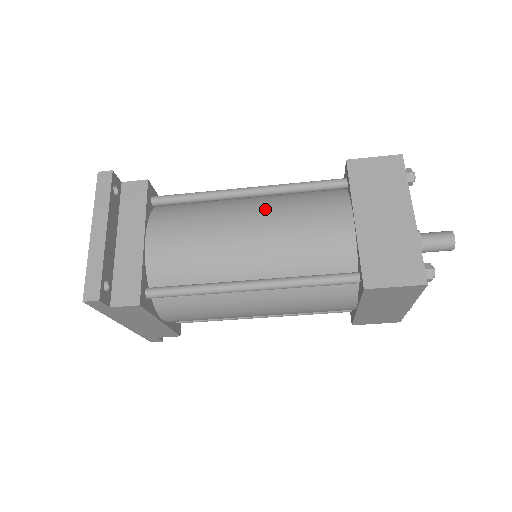
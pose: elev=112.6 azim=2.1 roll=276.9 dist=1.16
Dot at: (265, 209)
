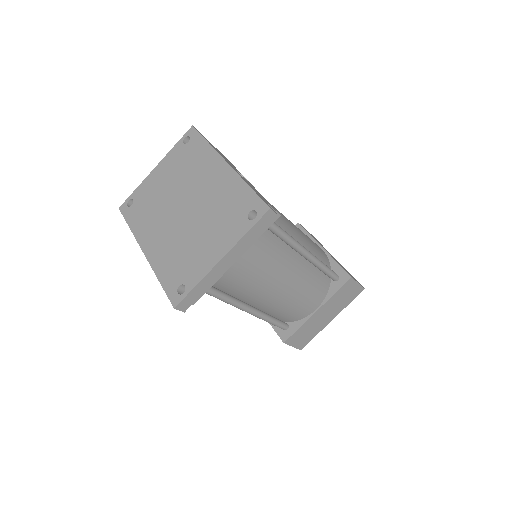
Dot at: (300, 277)
